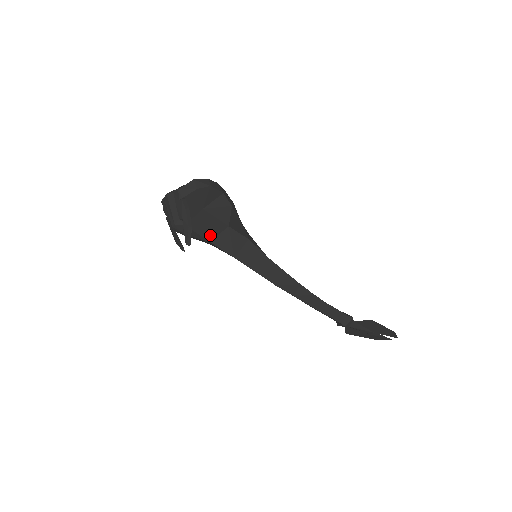
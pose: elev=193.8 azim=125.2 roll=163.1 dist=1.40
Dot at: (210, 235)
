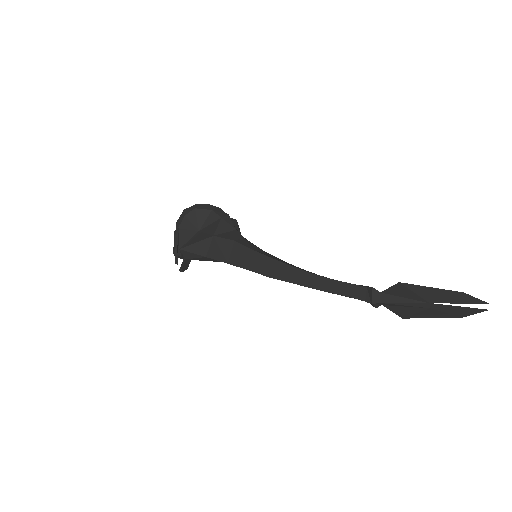
Dot at: (203, 250)
